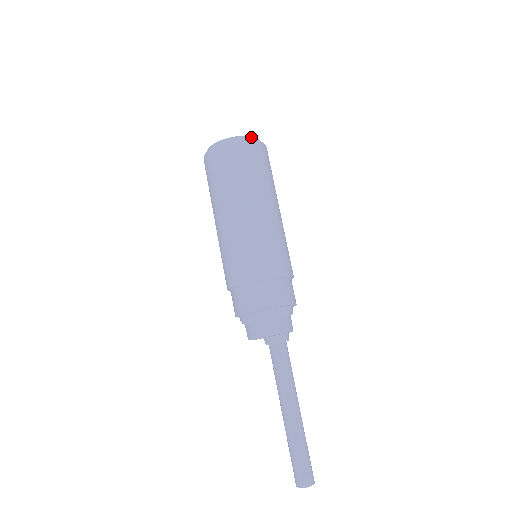
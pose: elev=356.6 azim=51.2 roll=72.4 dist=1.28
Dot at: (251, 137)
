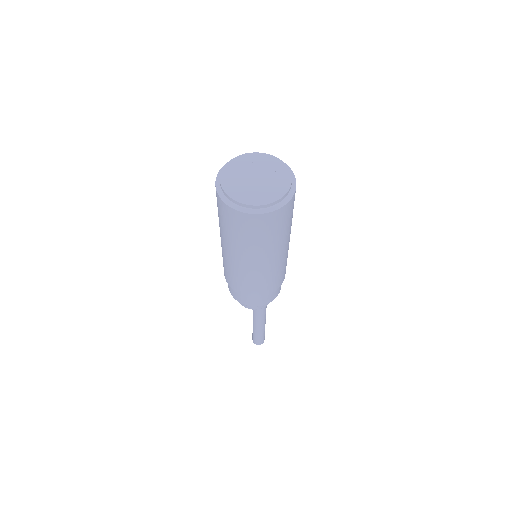
Dot at: (254, 206)
